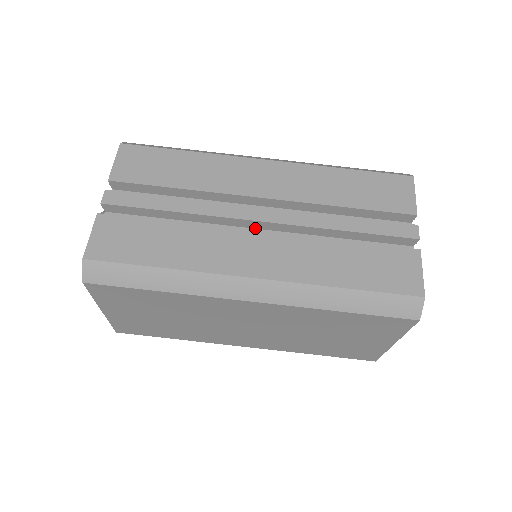
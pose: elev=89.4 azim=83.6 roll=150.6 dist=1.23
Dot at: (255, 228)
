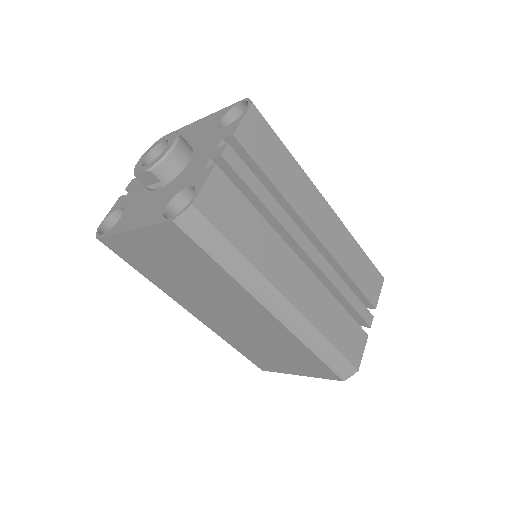
Dot at: occluded
